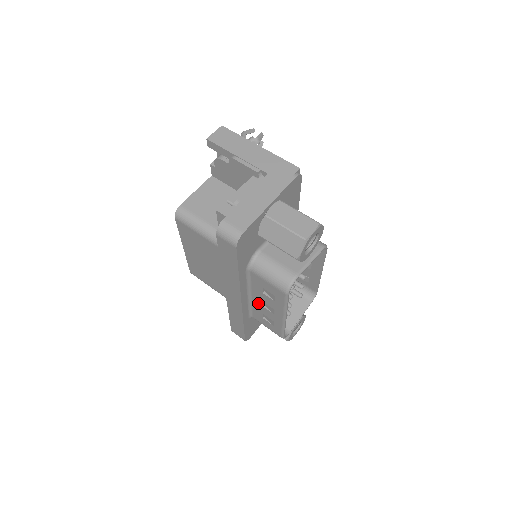
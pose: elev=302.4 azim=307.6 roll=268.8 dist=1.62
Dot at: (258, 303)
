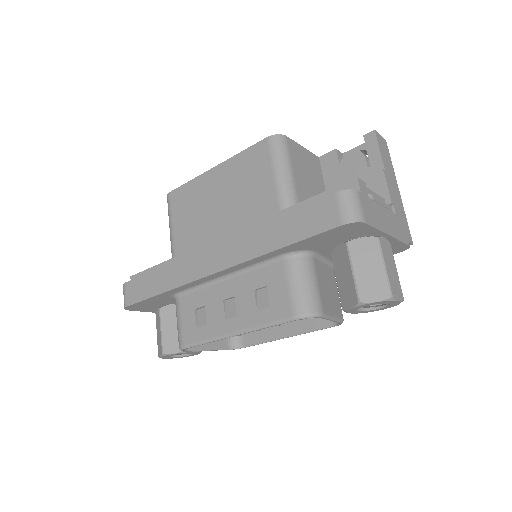
Dot at: (222, 292)
